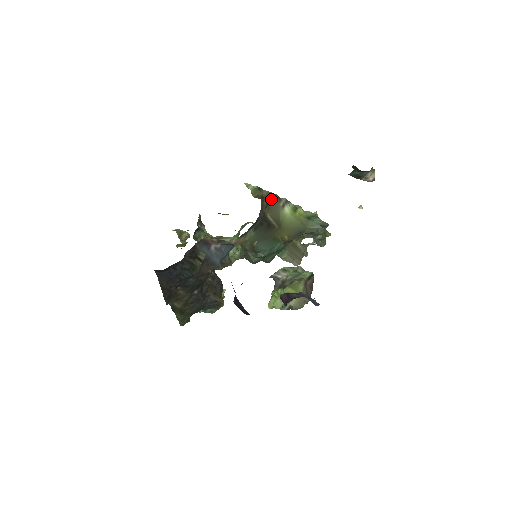
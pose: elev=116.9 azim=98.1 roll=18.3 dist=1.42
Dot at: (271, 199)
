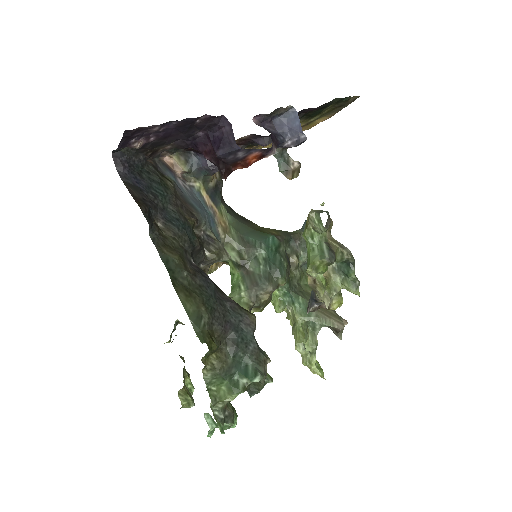
Dot at: occluded
